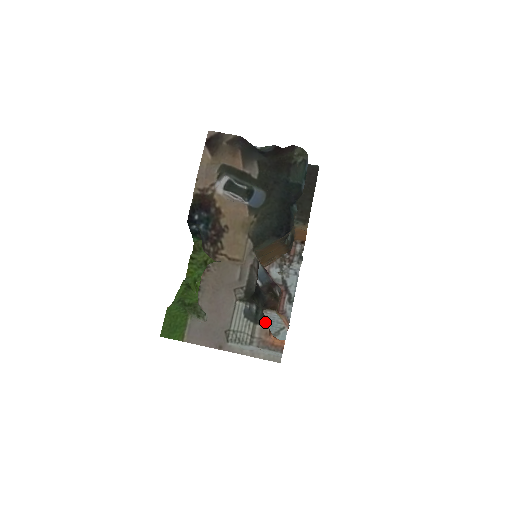
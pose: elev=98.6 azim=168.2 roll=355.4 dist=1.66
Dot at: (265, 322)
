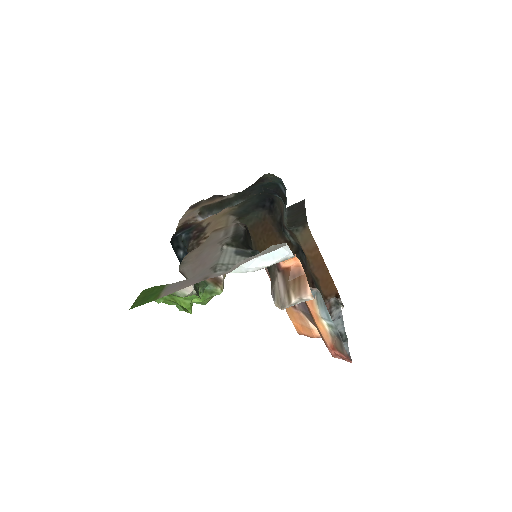
Dot at: occluded
